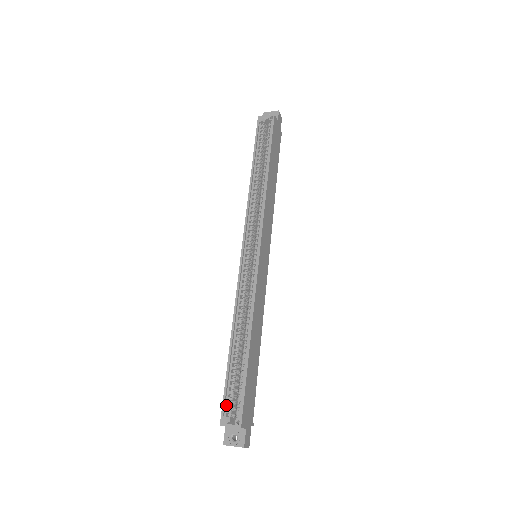
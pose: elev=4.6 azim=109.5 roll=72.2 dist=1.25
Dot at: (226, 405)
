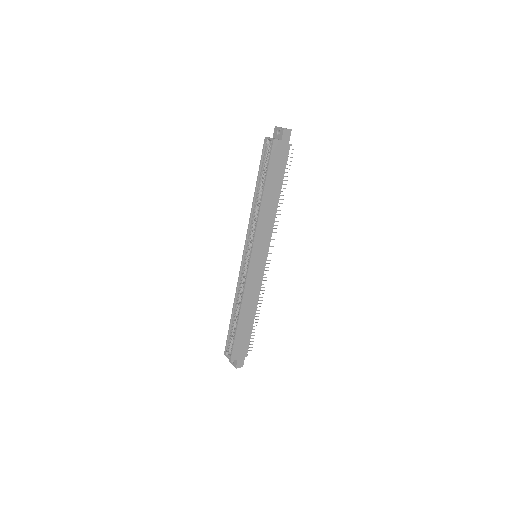
Dot at: (228, 345)
